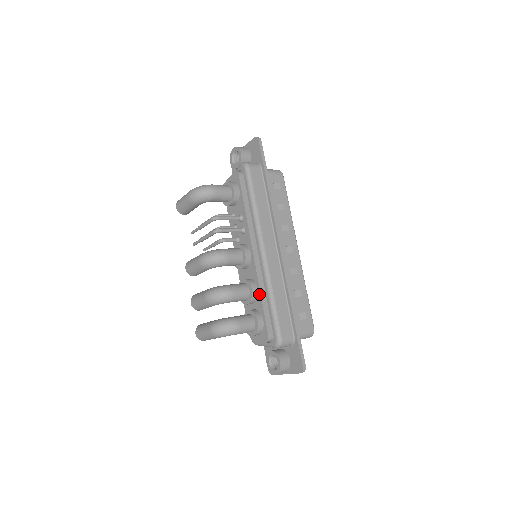
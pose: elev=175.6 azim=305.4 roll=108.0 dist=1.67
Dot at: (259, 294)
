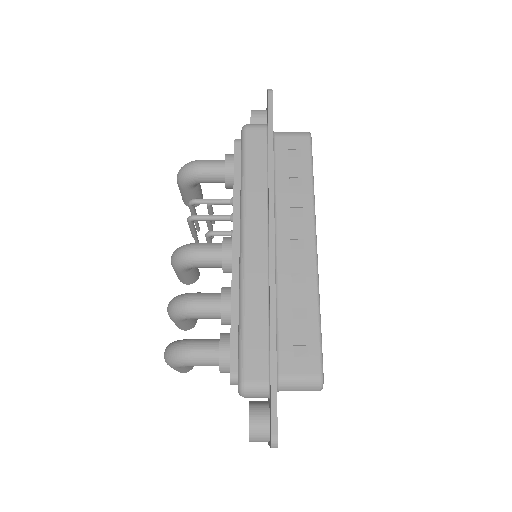
Dot at: (230, 308)
